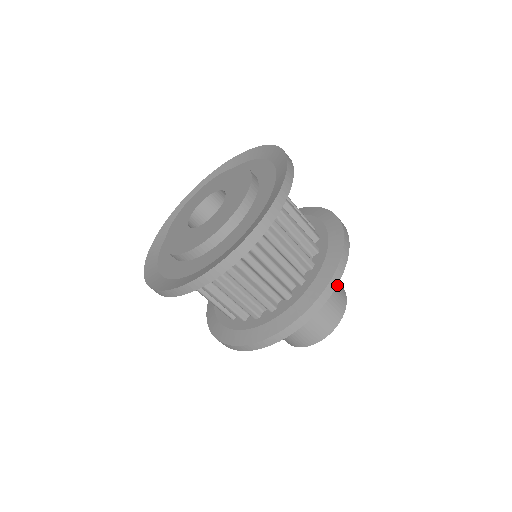
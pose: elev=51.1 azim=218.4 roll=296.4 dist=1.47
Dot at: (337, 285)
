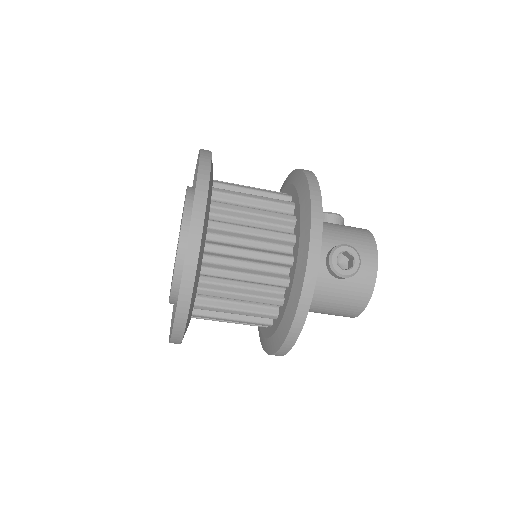
Dot at: (354, 287)
